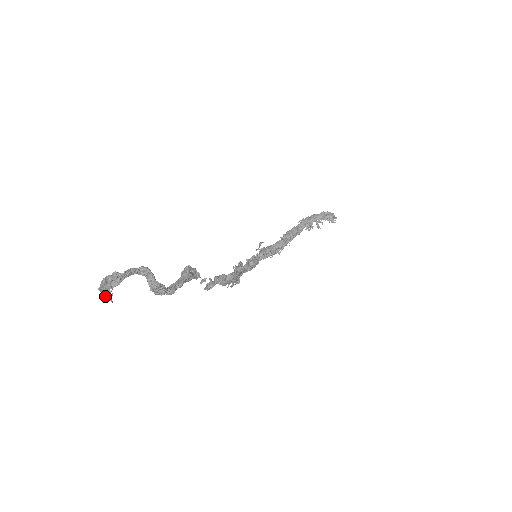
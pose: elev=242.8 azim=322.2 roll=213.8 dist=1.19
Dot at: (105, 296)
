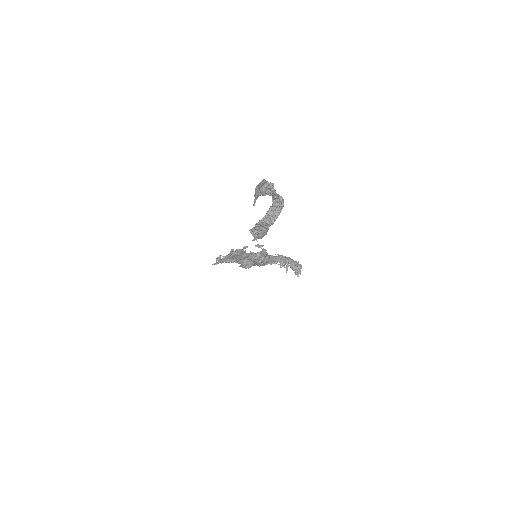
Dot at: (257, 196)
